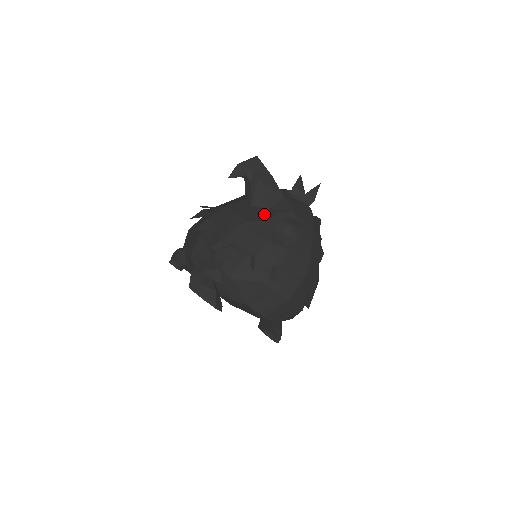
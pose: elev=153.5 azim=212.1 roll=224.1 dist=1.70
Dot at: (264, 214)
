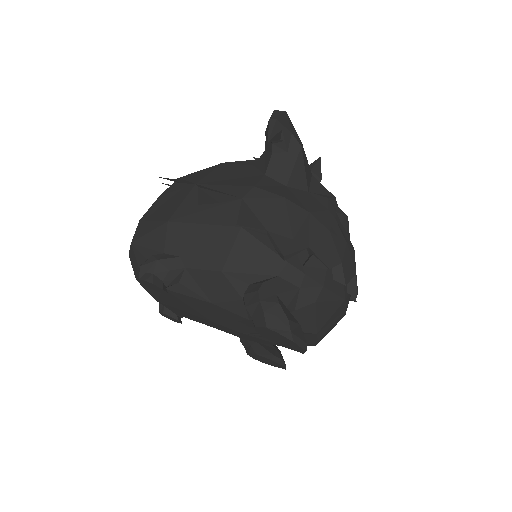
Dot at: (314, 200)
